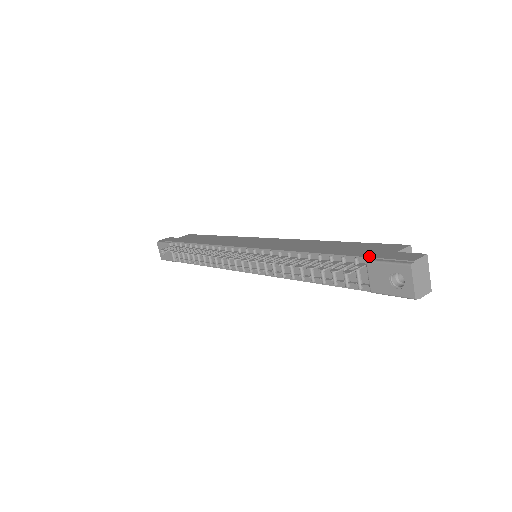
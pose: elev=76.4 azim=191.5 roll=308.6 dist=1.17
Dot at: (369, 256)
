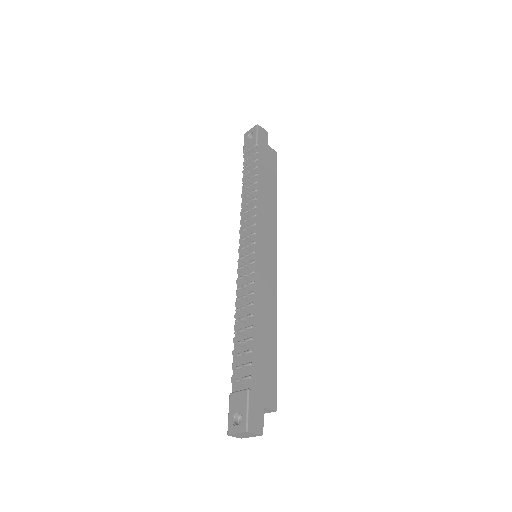
Dot at: (254, 389)
